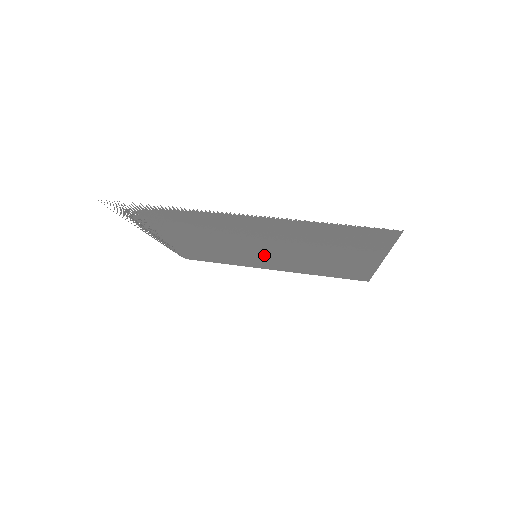
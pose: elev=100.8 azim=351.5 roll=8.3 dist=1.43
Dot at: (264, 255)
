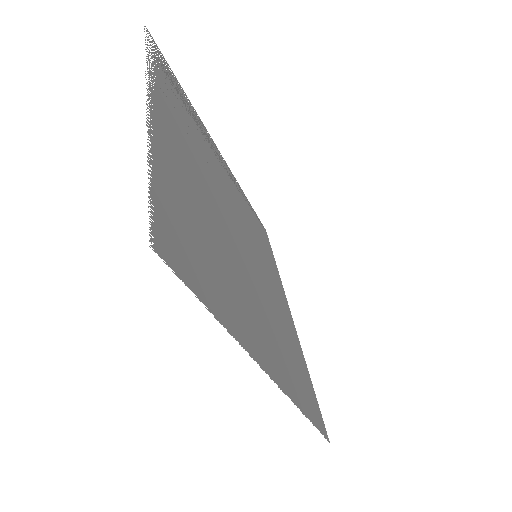
Dot at: (254, 258)
